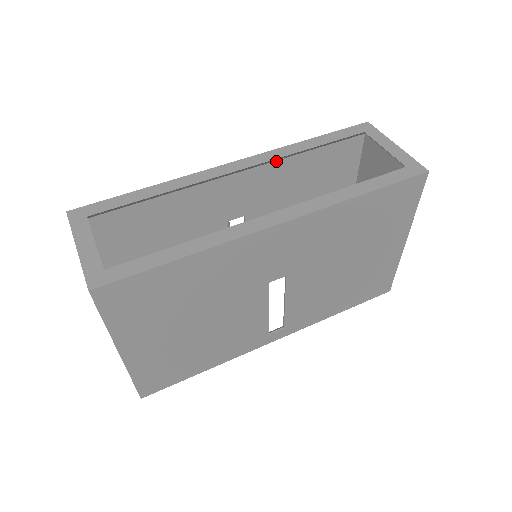
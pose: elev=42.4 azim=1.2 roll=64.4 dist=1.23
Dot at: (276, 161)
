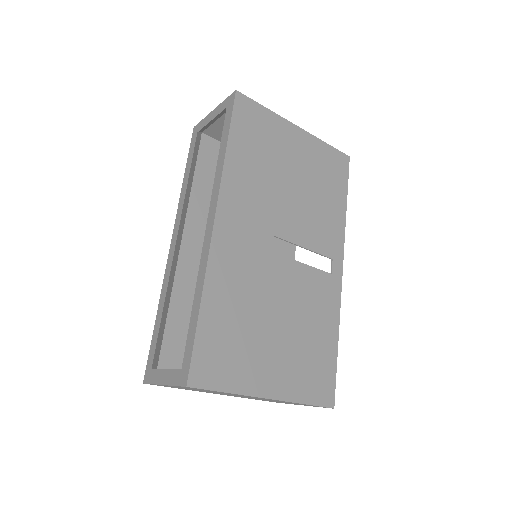
Dot at: (188, 209)
